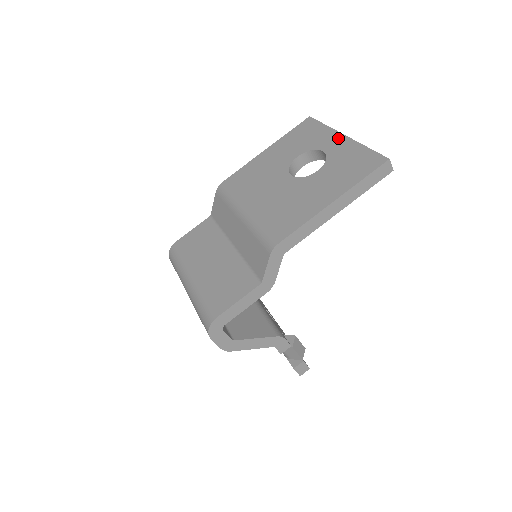
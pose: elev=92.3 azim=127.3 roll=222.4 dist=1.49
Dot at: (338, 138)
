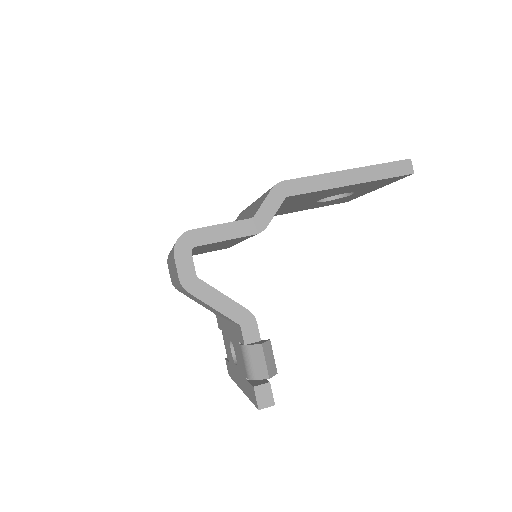
Dot at: occluded
